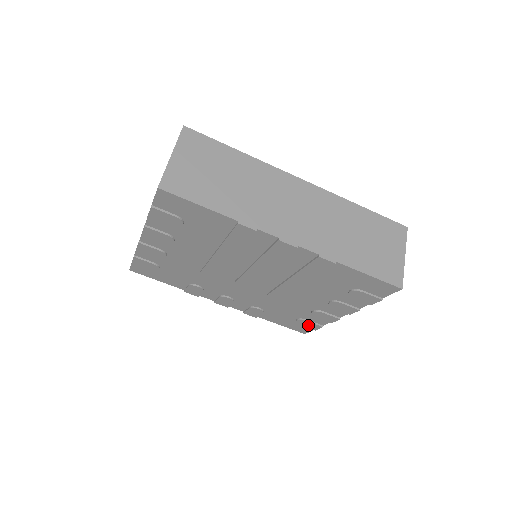
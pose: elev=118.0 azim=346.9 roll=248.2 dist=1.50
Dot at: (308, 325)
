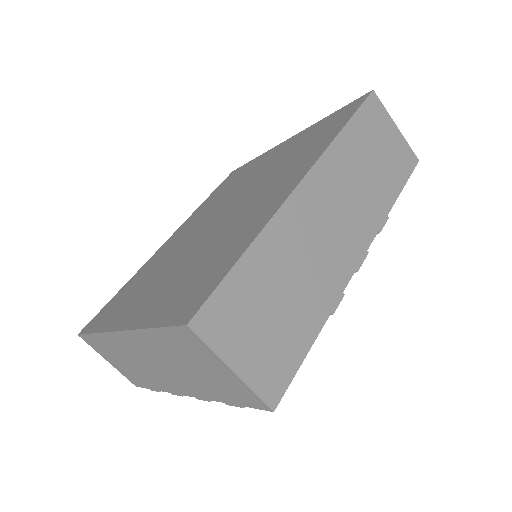
Dot at: occluded
